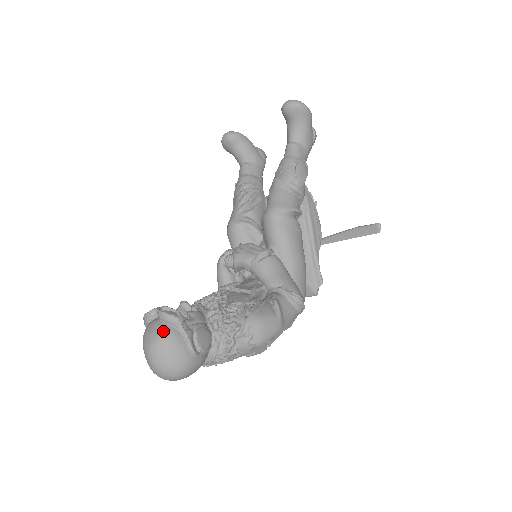
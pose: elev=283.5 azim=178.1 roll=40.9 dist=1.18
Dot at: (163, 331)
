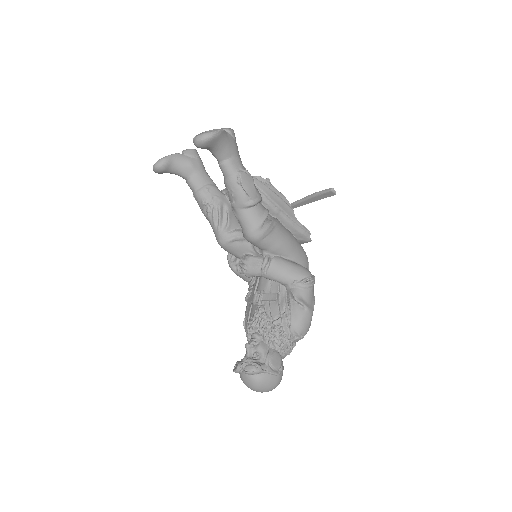
Dot at: (255, 380)
